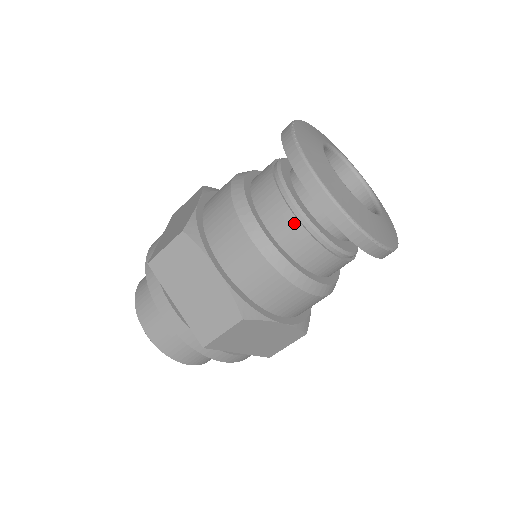
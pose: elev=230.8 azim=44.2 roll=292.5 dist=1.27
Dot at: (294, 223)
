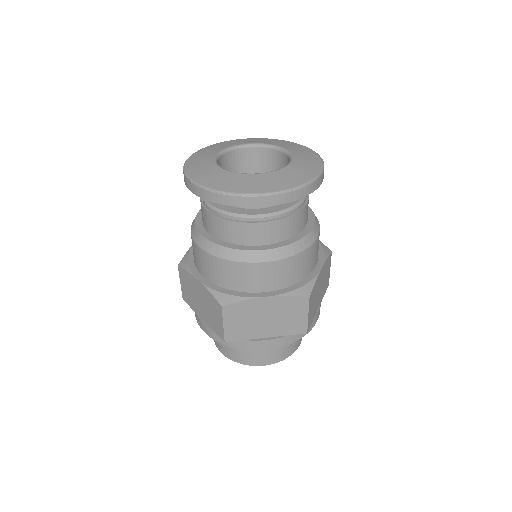
Dot at: (213, 218)
